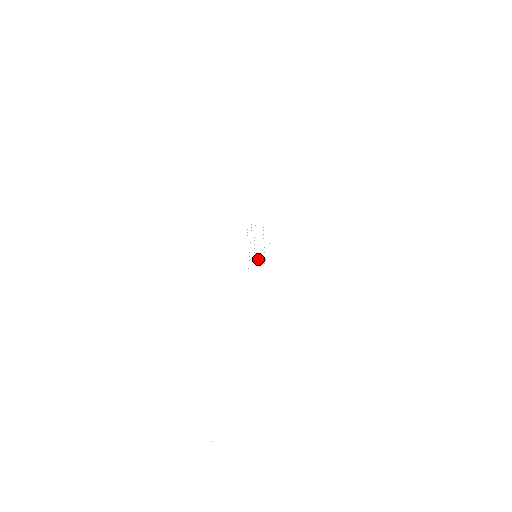
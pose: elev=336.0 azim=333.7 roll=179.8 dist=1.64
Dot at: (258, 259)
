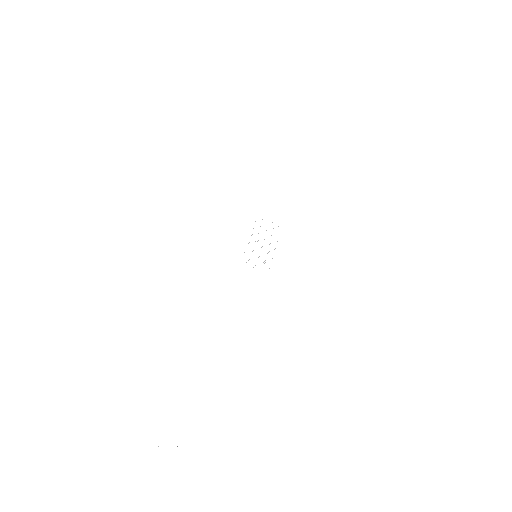
Dot at: occluded
